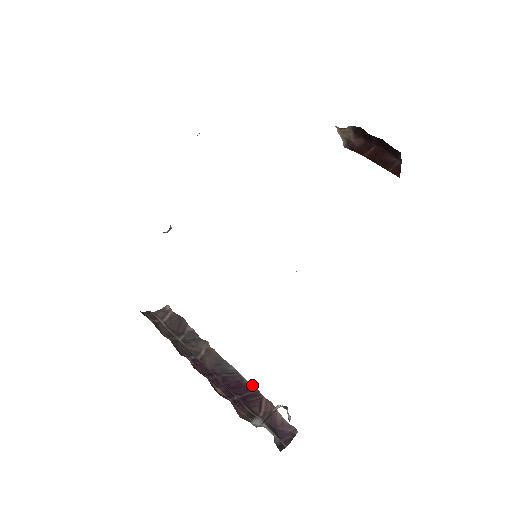
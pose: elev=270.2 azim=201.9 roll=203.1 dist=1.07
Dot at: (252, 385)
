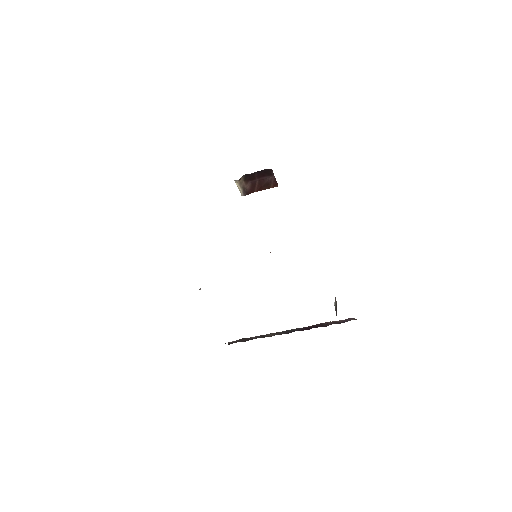
Dot at: (312, 325)
